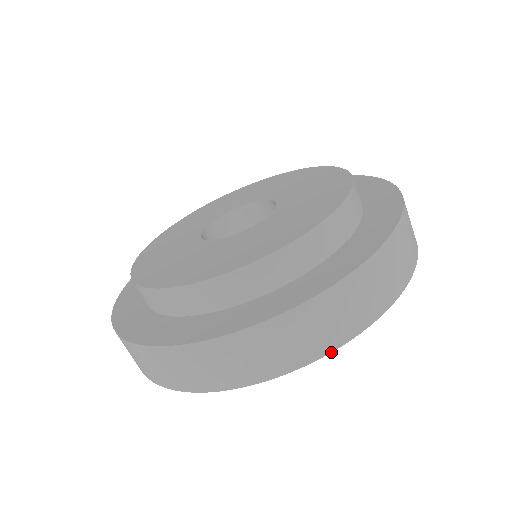
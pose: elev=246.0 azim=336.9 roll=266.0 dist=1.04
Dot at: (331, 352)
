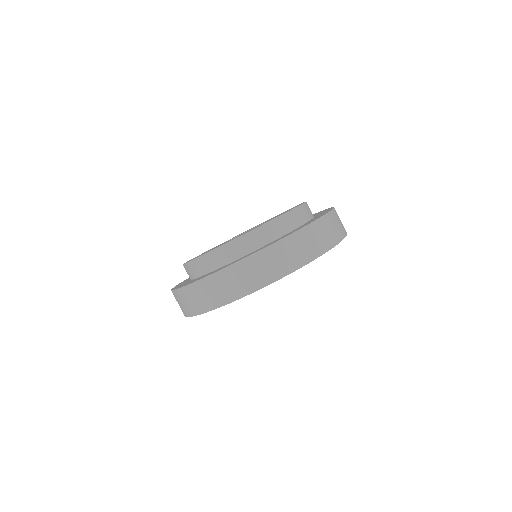
Dot at: occluded
